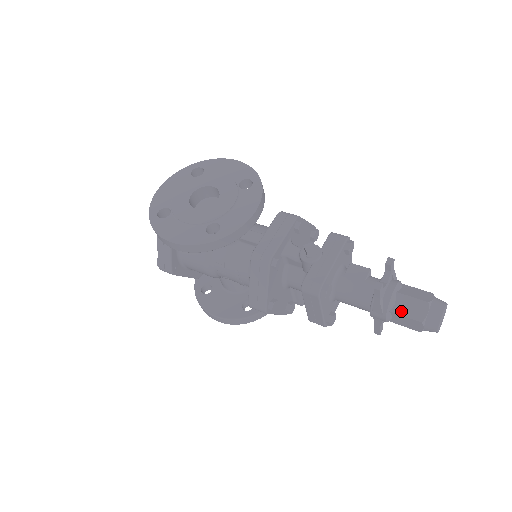
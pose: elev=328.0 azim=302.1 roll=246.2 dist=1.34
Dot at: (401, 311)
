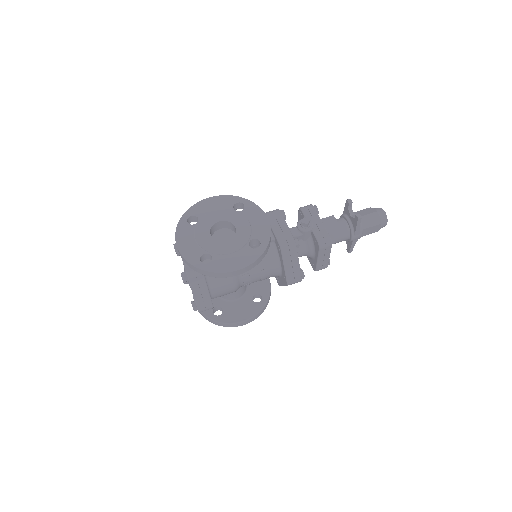
Dot at: (368, 225)
